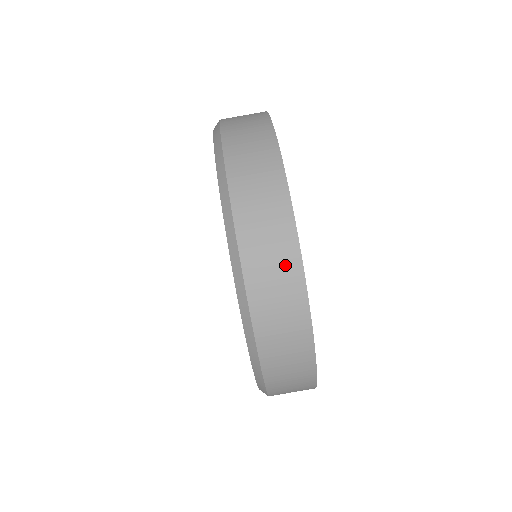
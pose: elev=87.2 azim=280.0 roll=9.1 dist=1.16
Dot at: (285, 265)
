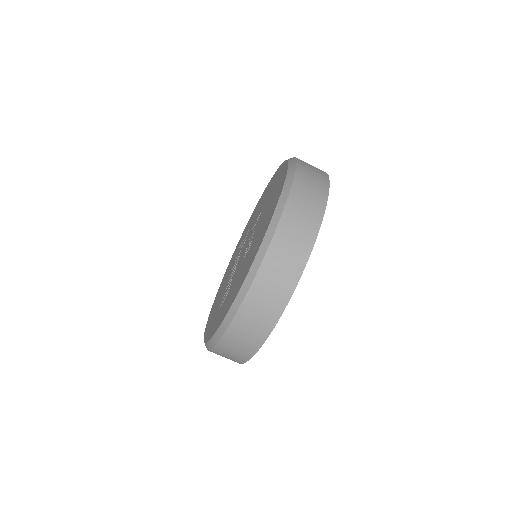
Dot at: (317, 196)
